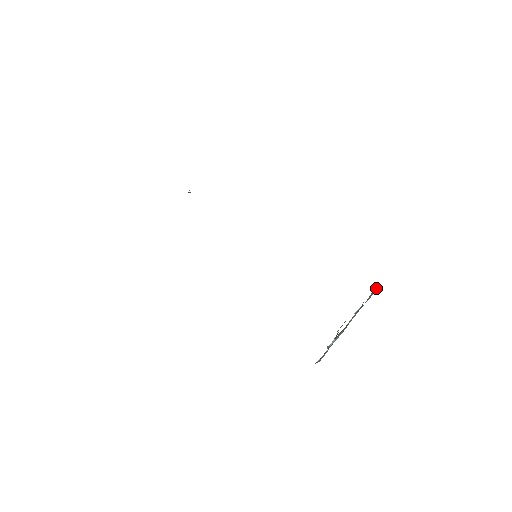
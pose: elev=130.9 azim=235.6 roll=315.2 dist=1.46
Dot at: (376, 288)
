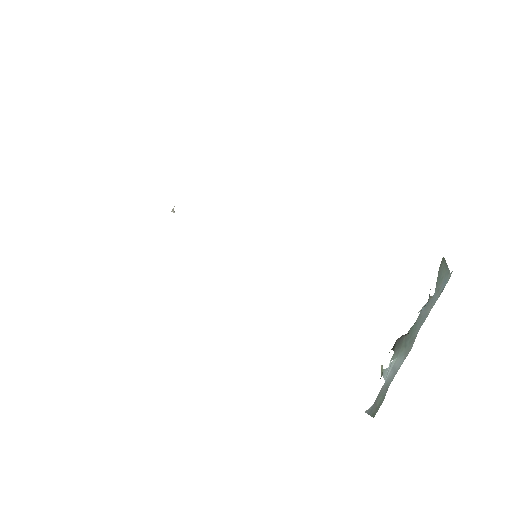
Dot at: (446, 269)
